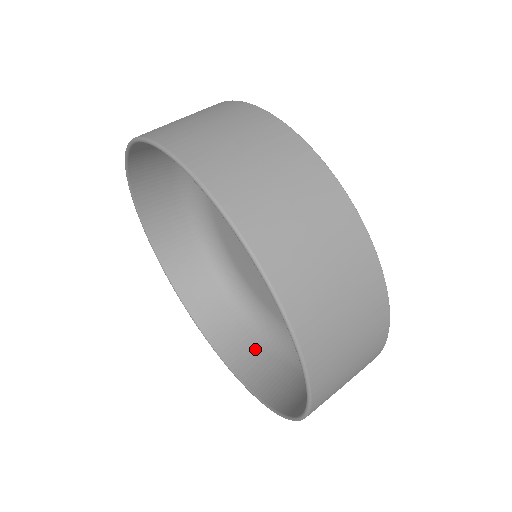
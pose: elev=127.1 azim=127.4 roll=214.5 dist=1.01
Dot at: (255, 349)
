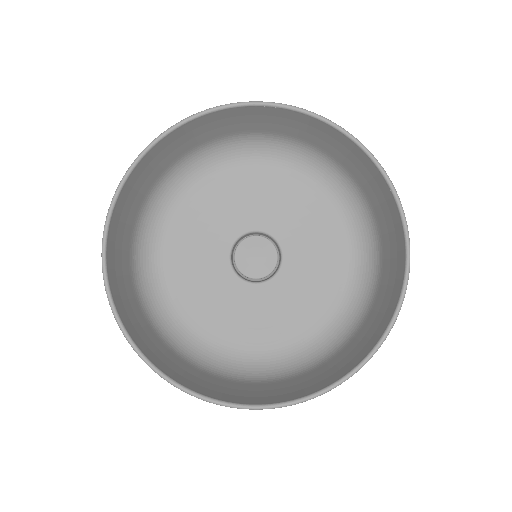
Dot at: (198, 374)
